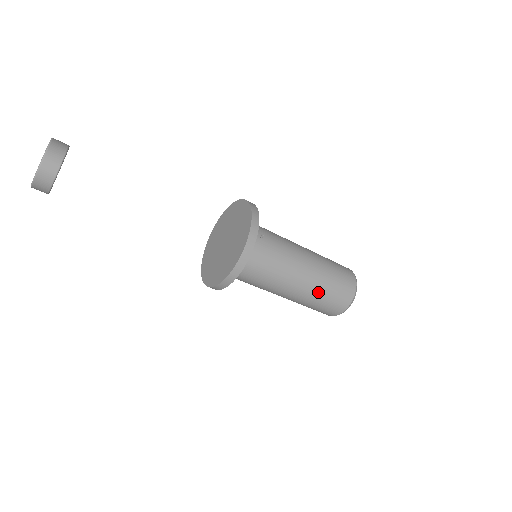
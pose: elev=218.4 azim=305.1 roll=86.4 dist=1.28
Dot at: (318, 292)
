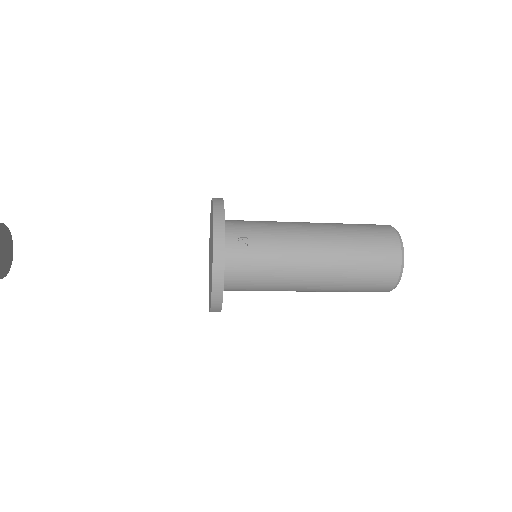
Dot at: (345, 279)
